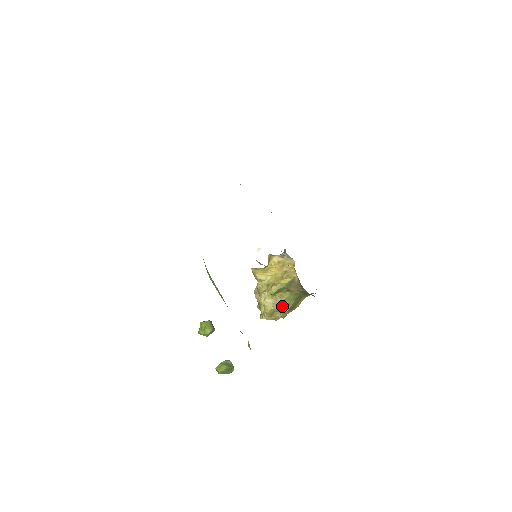
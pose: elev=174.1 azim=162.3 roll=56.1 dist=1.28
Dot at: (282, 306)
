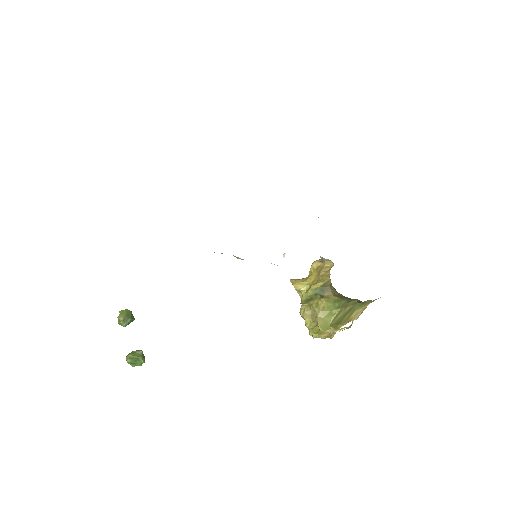
Dot at: (321, 317)
